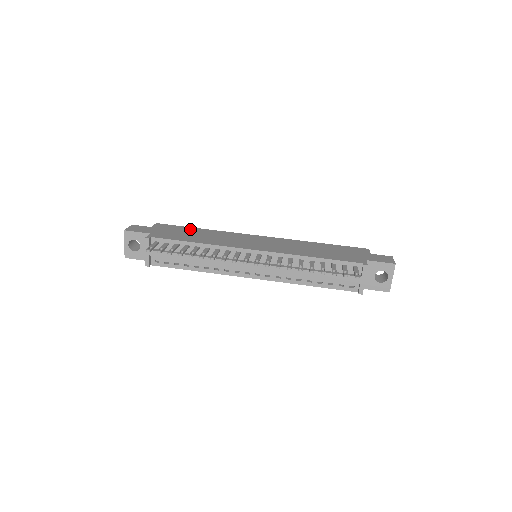
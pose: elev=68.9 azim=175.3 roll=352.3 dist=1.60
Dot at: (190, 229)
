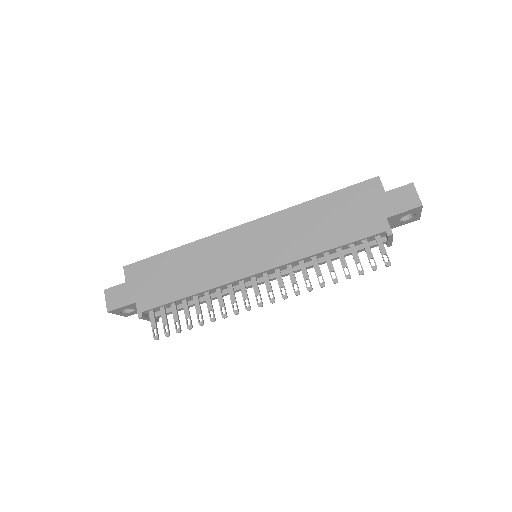
Dot at: (165, 260)
